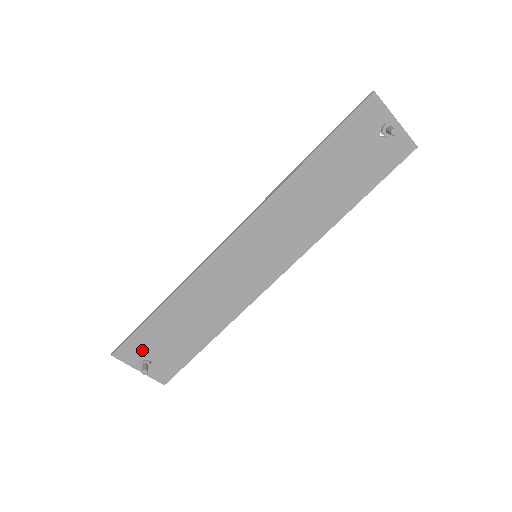
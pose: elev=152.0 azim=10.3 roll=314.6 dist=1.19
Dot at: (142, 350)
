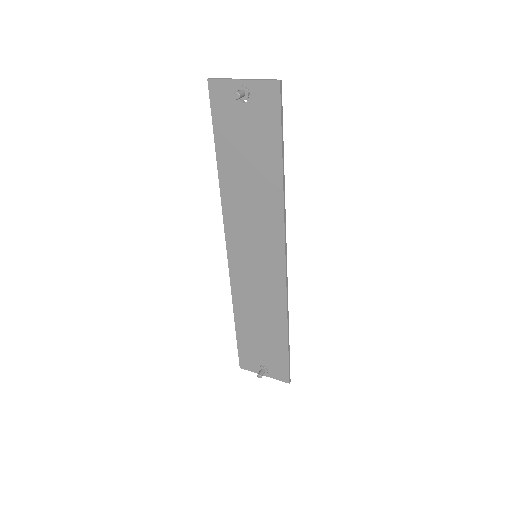
Dot at: (253, 359)
